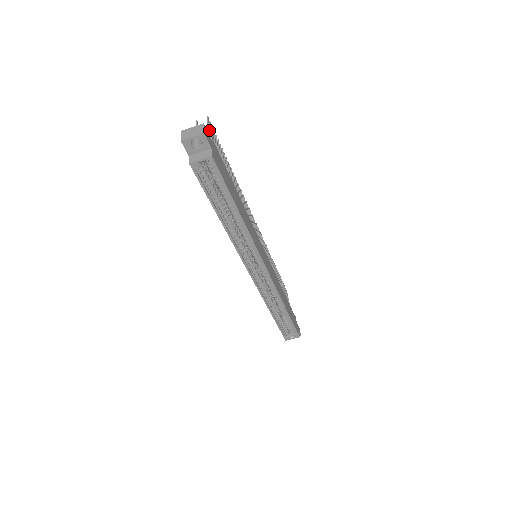
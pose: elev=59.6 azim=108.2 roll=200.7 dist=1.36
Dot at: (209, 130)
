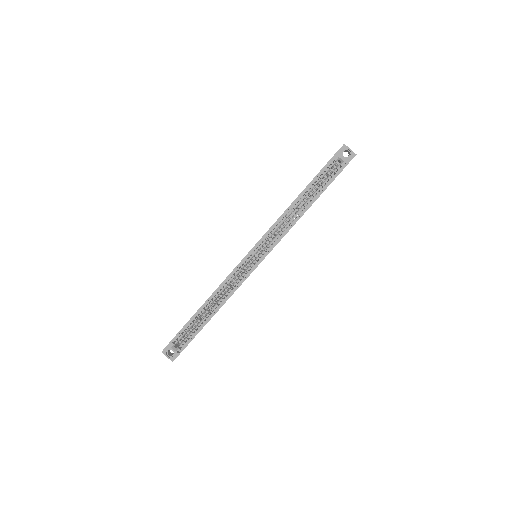
Dot at: occluded
